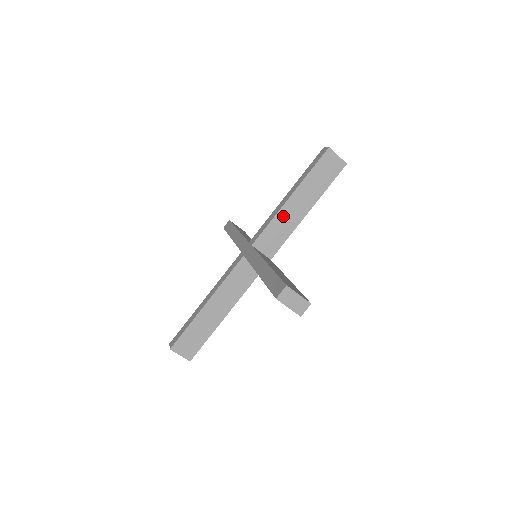
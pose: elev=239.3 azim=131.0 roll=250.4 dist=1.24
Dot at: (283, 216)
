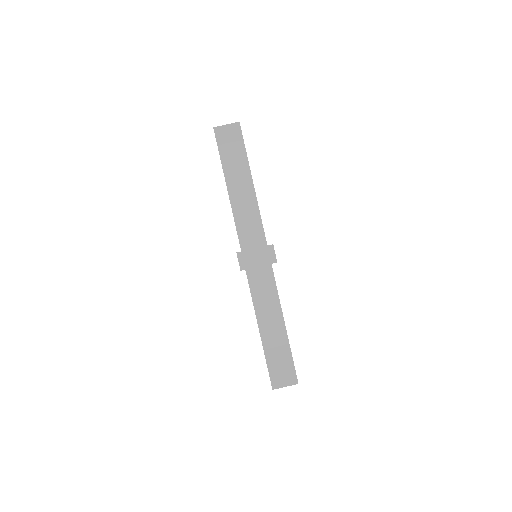
Dot at: (239, 208)
